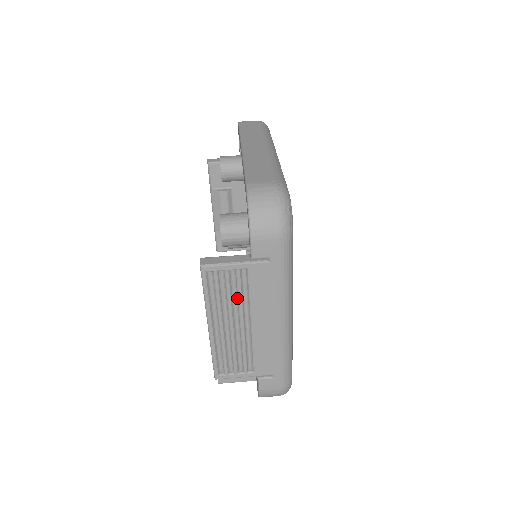
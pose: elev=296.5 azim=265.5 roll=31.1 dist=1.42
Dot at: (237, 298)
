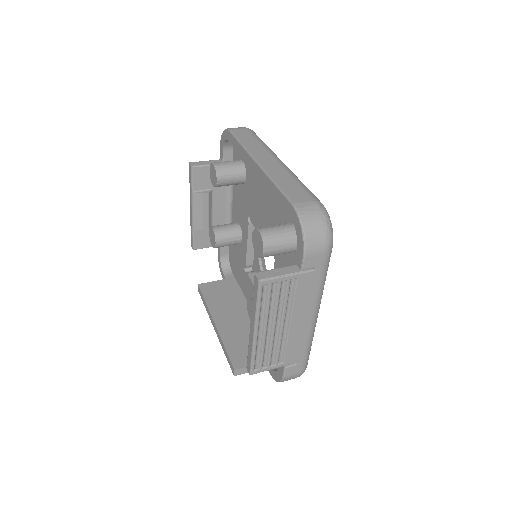
Dot at: (282, 304)
